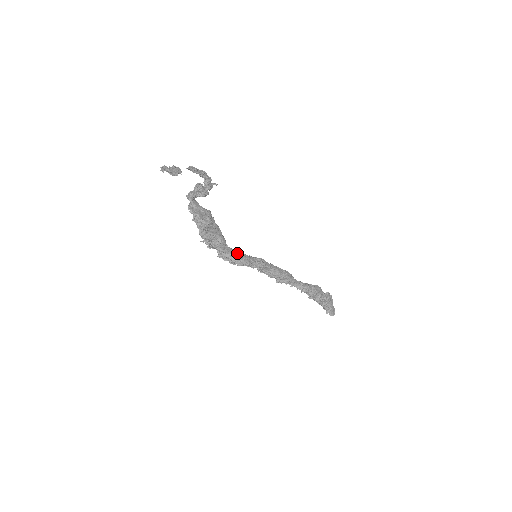
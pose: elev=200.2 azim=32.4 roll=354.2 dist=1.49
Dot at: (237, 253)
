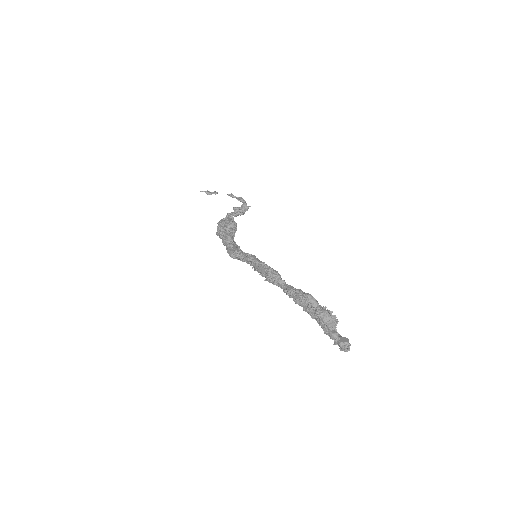
Dot at: (234, 247)
